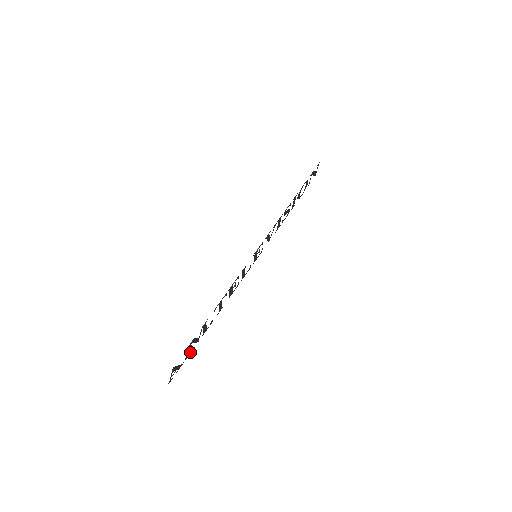
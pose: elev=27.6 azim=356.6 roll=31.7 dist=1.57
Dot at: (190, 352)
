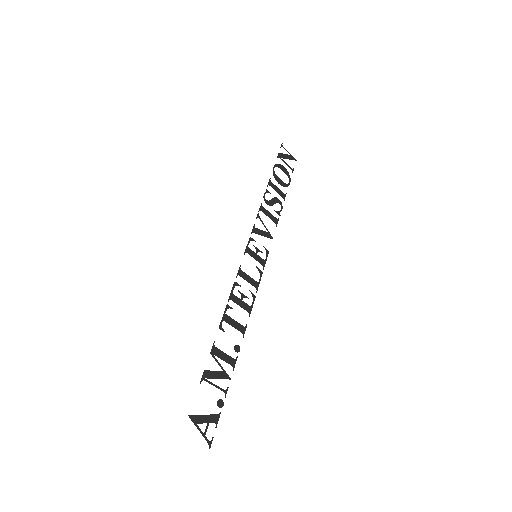
Dot at: occluded
